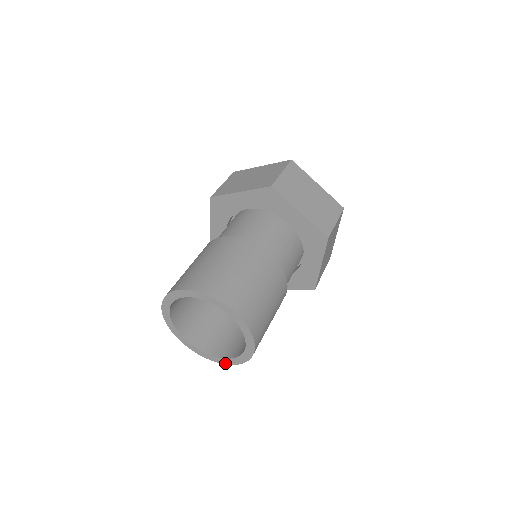
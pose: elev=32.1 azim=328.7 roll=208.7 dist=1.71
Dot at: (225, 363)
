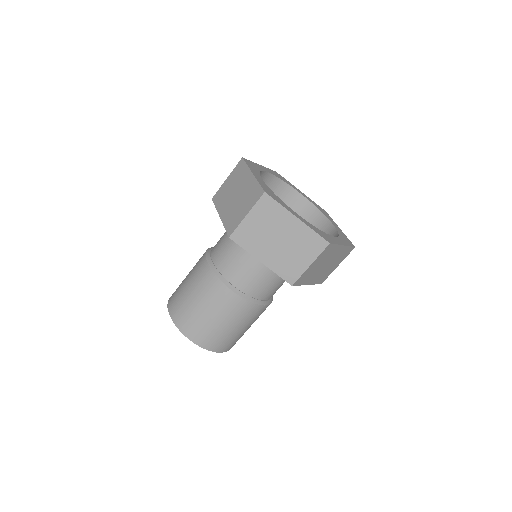
Dot at: occluded
